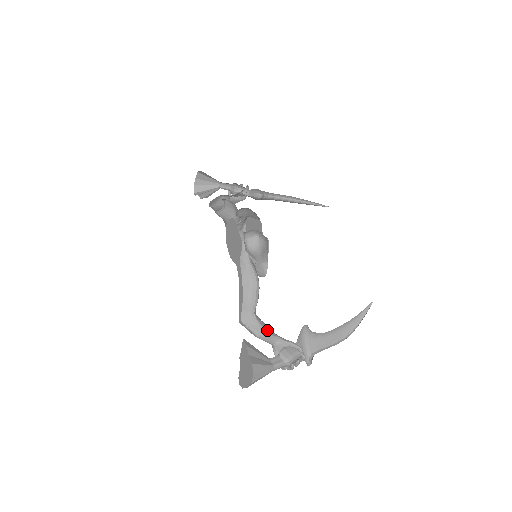
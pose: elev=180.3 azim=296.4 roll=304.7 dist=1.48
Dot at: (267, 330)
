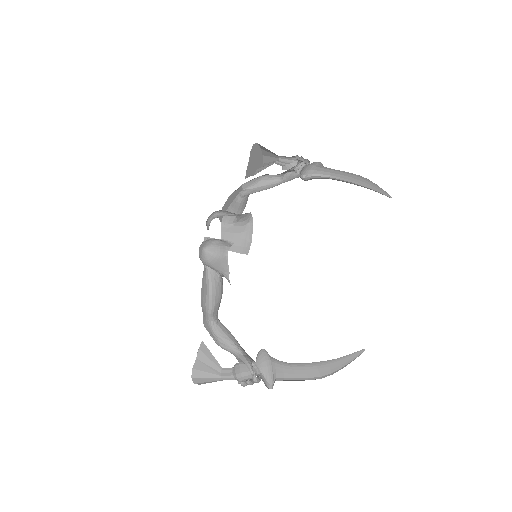
Dot at: (223, 341)
